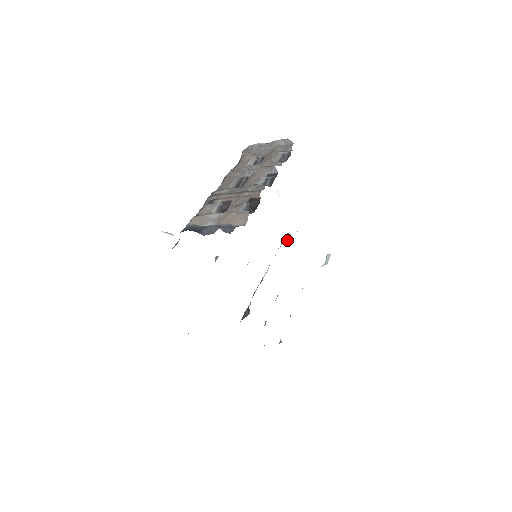
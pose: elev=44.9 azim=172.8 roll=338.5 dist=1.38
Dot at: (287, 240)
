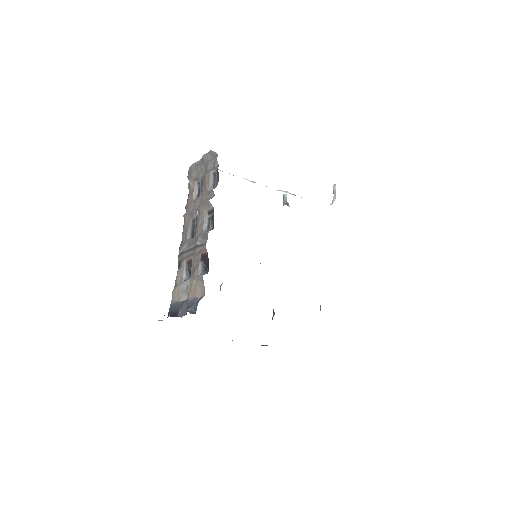
Dot at: (285, 203)
